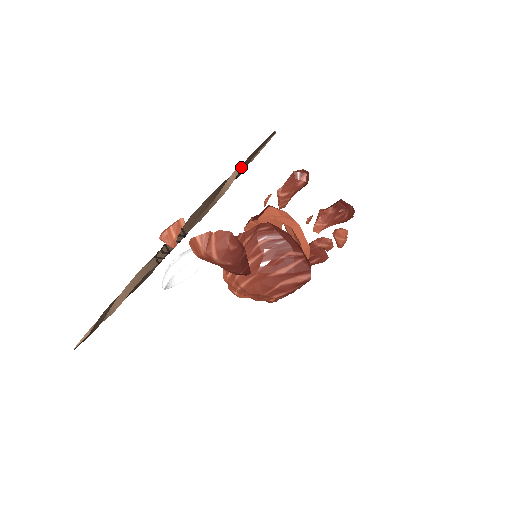
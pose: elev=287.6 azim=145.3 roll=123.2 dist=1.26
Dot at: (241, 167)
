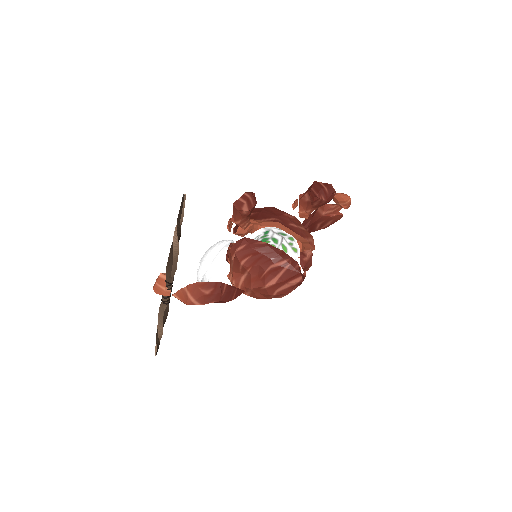
Dot at: (176, 230)
